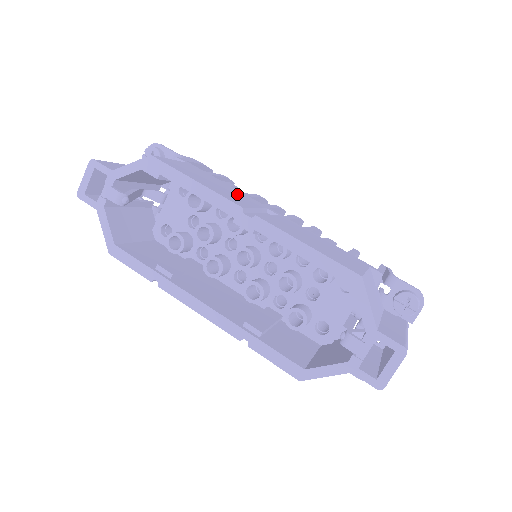
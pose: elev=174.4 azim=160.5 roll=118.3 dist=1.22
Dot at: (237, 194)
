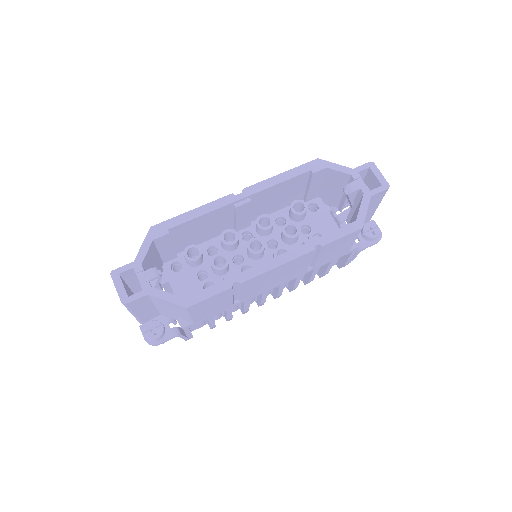
Dot at: occluded
